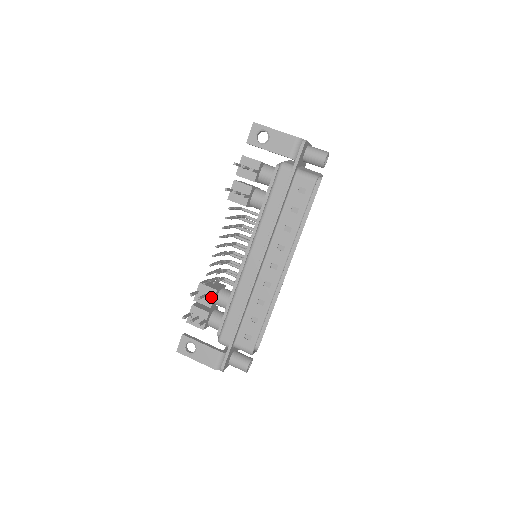
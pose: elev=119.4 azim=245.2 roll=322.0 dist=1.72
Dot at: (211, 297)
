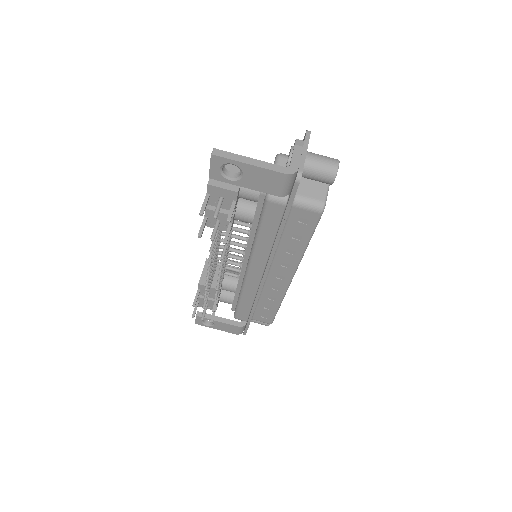
Dot at: occluded
